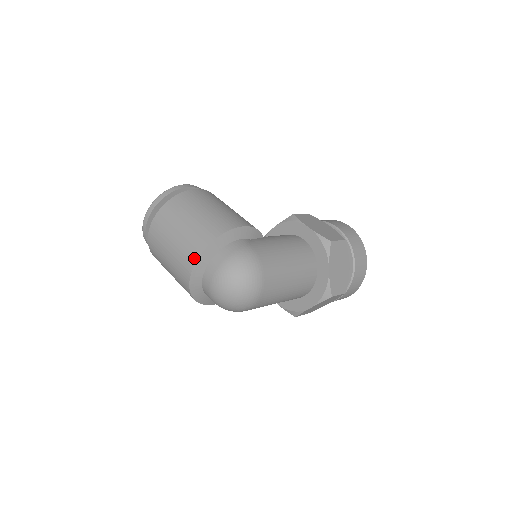
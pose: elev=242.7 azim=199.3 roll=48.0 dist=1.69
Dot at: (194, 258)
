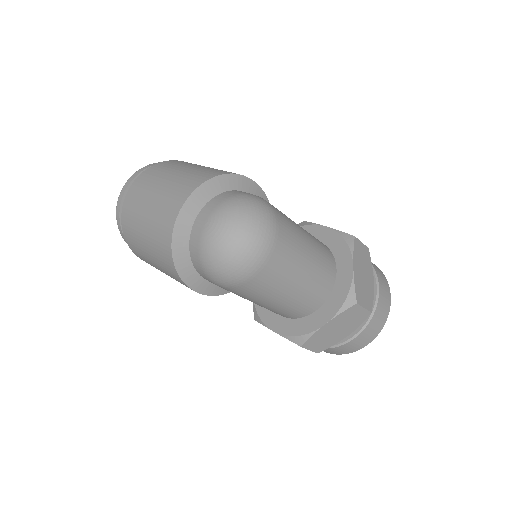
Dot at: (188, 192)
